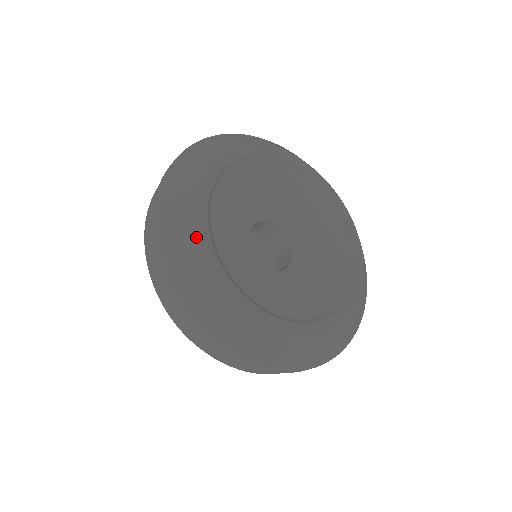
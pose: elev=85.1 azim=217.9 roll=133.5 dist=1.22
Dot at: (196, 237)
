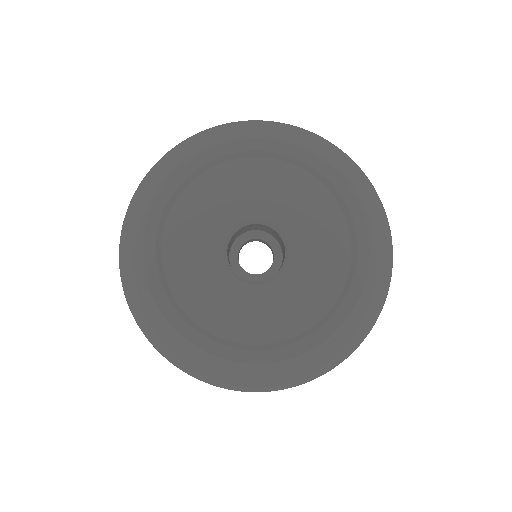
Dot at: (182, 339)
